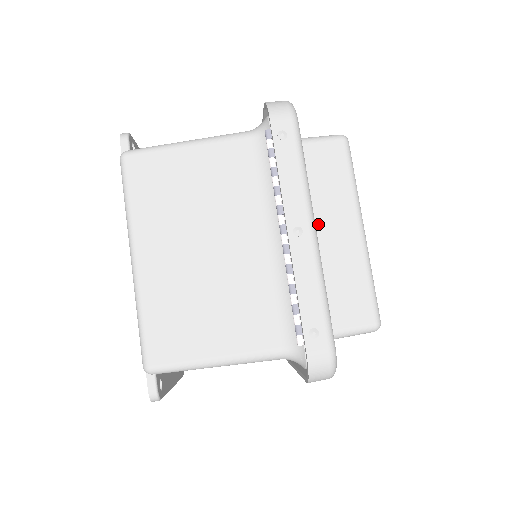
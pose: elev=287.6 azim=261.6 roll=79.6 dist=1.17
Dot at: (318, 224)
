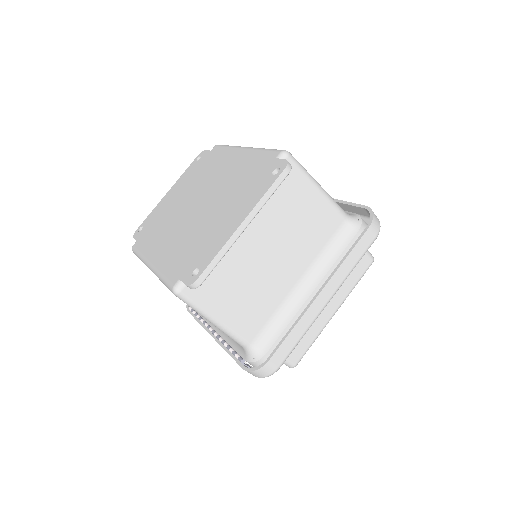
Dot at: occluded
